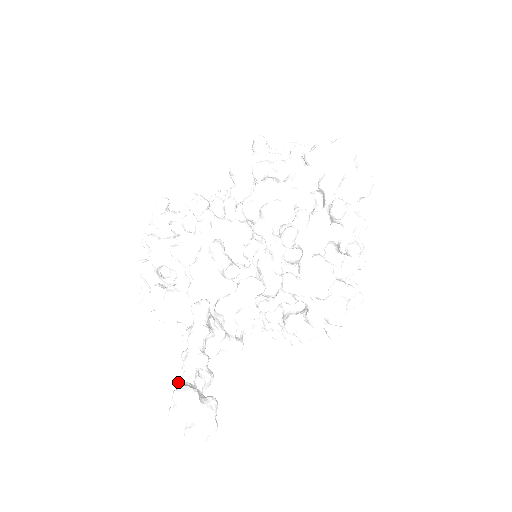
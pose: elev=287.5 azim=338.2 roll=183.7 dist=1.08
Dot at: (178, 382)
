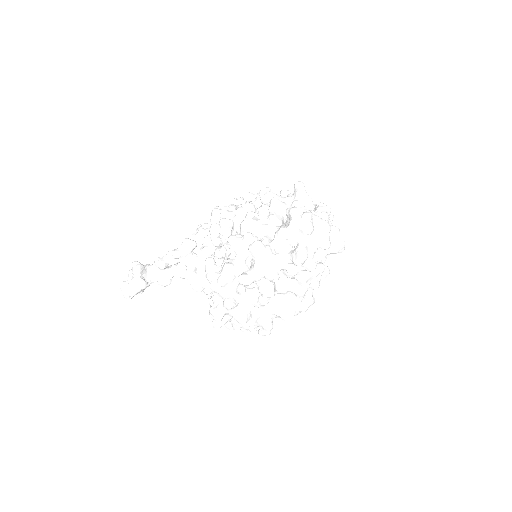
Dot at: (148, 264)
